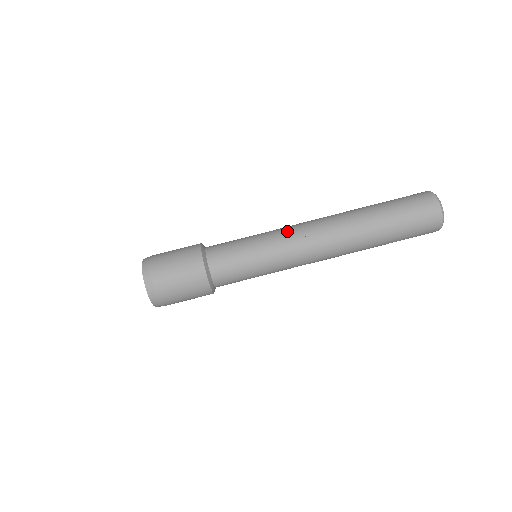
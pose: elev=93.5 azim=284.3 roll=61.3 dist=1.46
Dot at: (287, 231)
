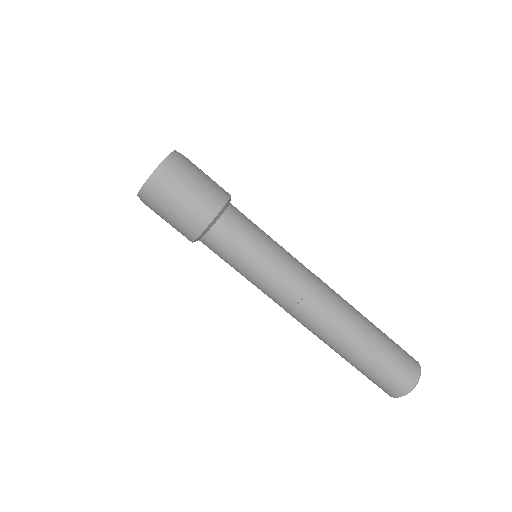
Dot at: (296, 278)
